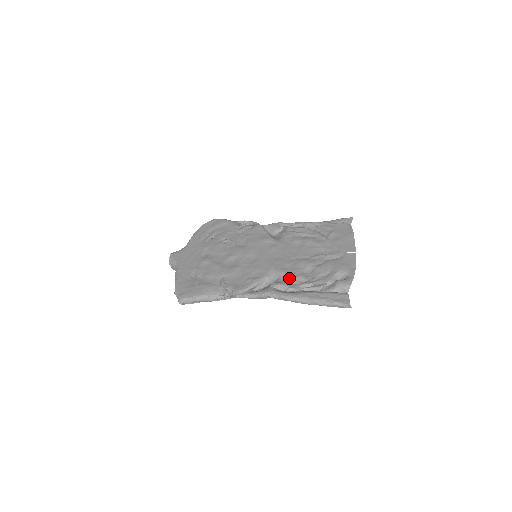
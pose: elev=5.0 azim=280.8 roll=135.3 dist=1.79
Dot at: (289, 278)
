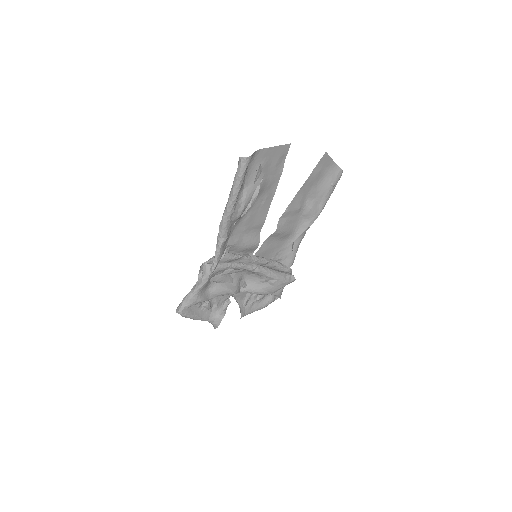
Dot at: (242, 220)
